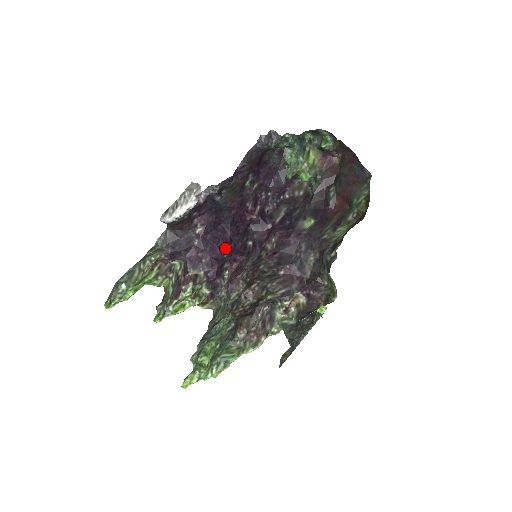
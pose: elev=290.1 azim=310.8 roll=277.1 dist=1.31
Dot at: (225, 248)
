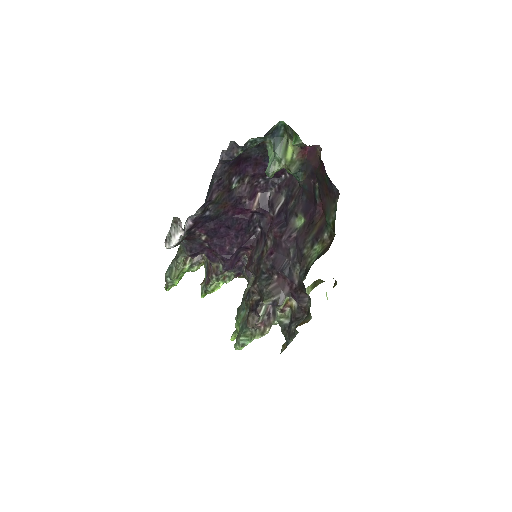
Dot at: (233, 245)
